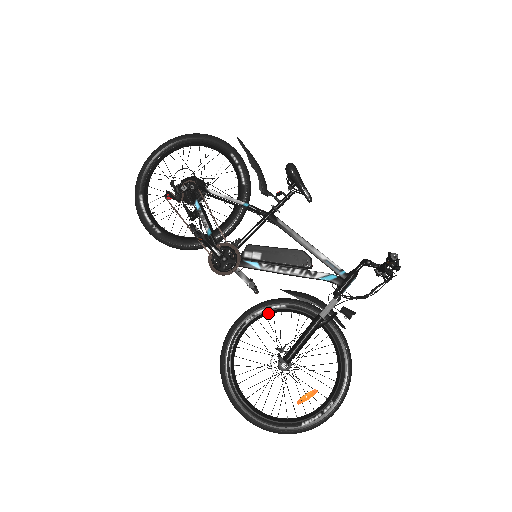
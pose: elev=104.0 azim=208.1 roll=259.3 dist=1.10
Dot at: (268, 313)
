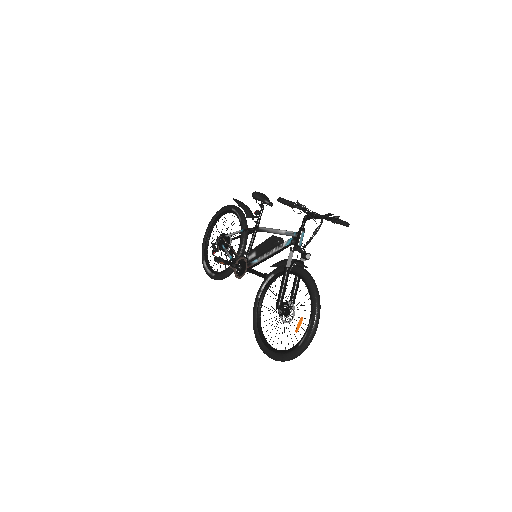
Dot at: (268, 285)
